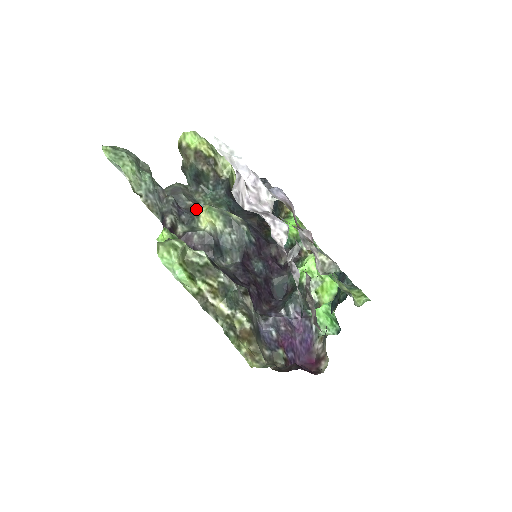
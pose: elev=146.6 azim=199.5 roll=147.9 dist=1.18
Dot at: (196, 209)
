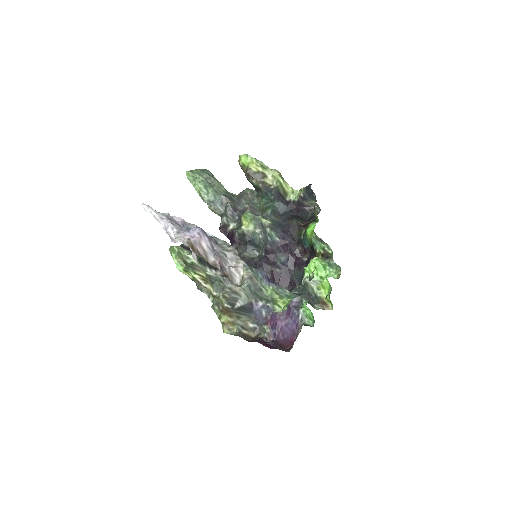
Dot at: occluded
